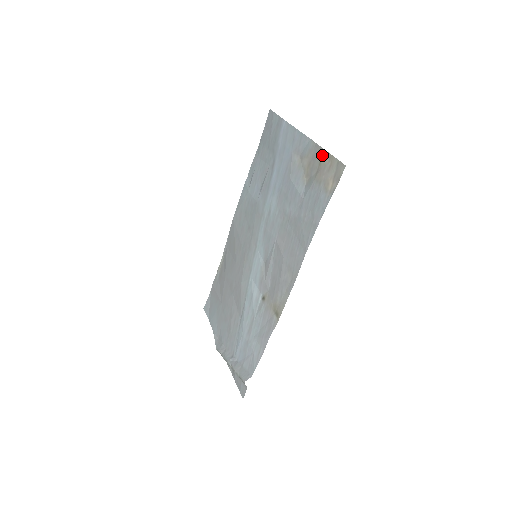
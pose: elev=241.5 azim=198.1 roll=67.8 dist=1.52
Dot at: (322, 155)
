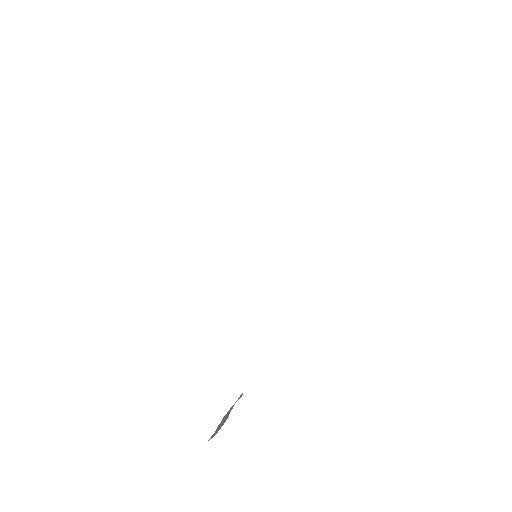
Dot at: occluded
